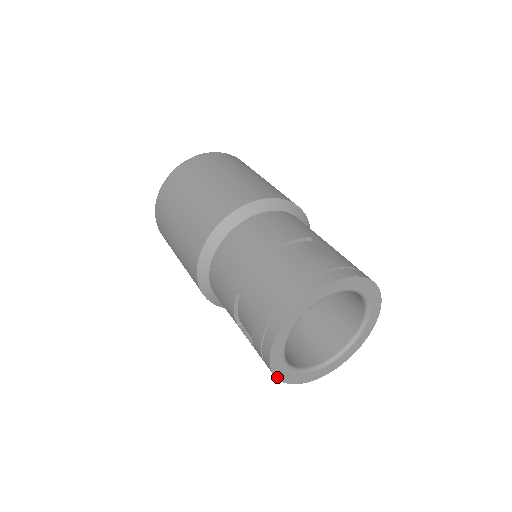
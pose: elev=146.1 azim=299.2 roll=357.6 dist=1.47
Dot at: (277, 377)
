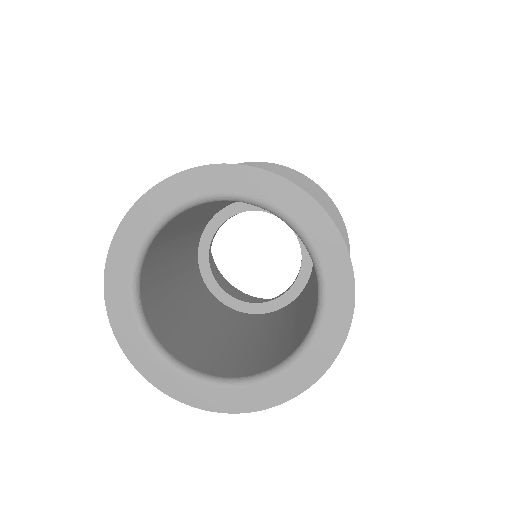
Dot at: (124, 349)
